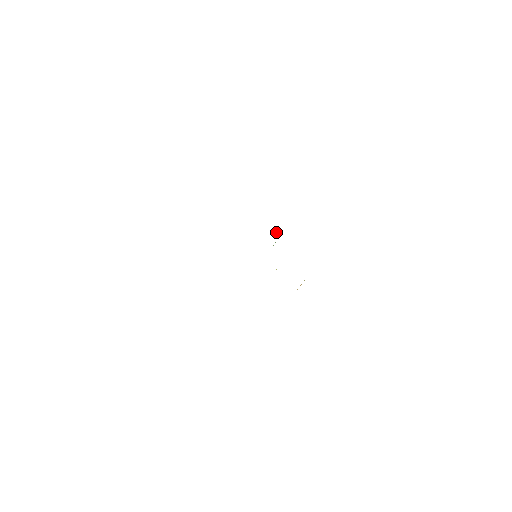
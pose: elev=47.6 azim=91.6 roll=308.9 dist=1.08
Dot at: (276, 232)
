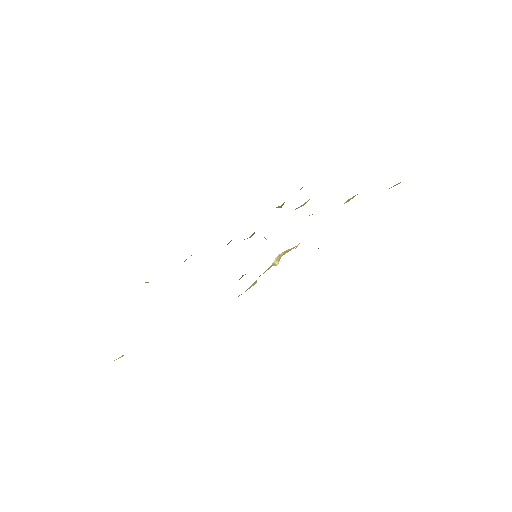
Dot at: (265, 238)
